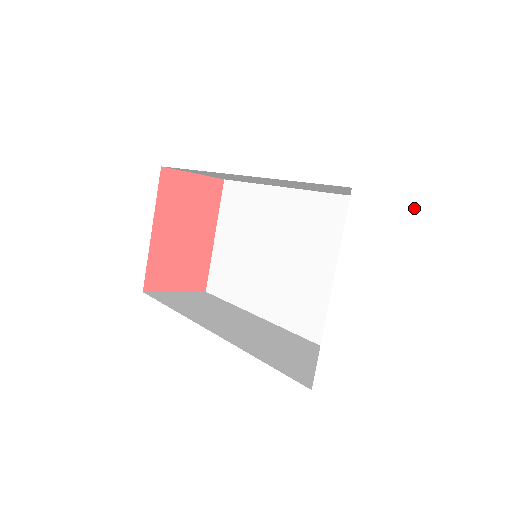
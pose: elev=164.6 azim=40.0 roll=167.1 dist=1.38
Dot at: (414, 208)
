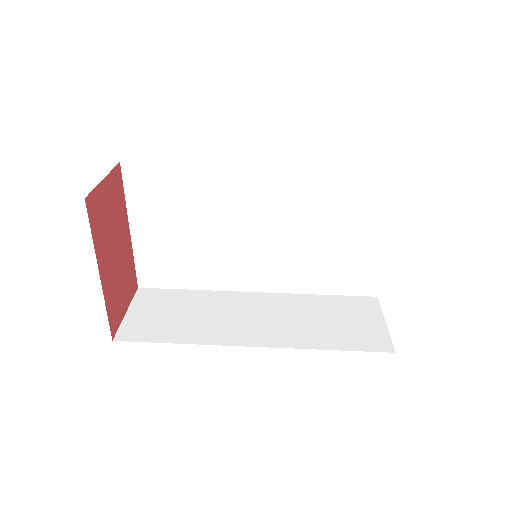
Dot at: occluded
